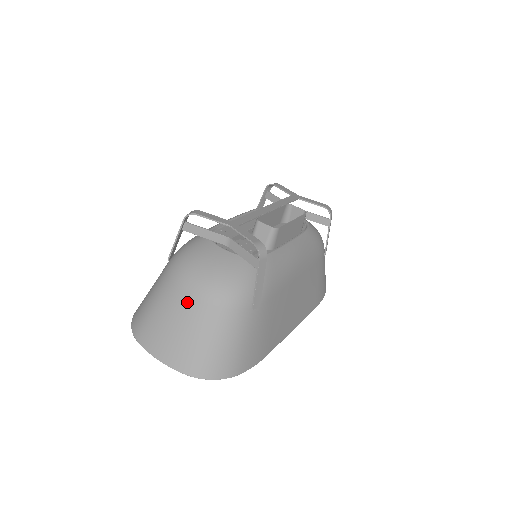
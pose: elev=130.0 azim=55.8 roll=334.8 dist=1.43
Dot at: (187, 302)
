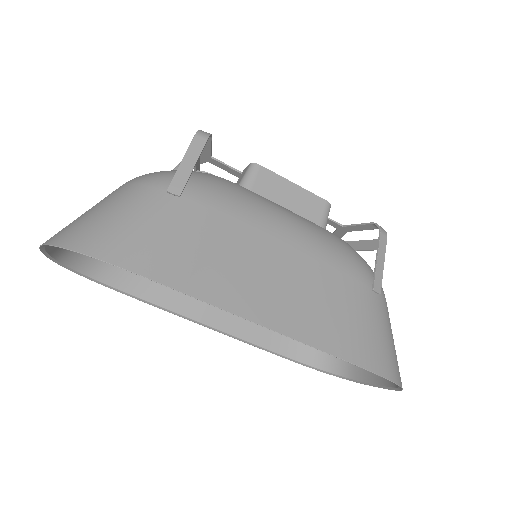
Dot at: occluded
